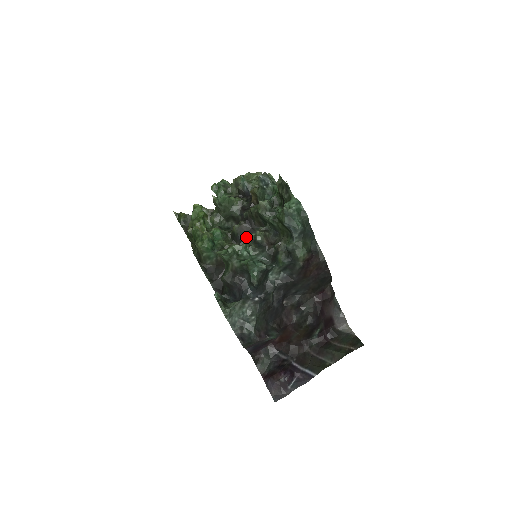
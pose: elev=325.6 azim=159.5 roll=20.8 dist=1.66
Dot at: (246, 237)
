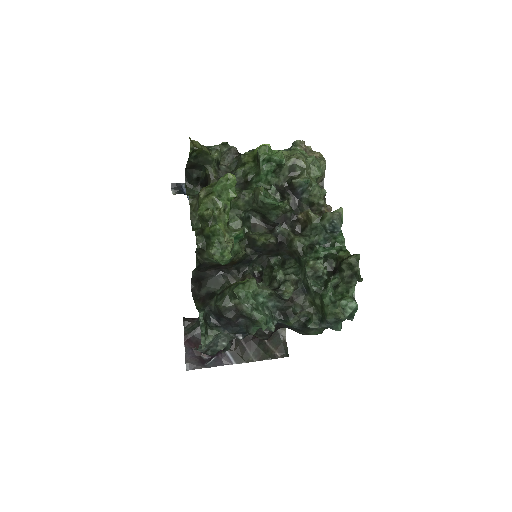
Dot at: (265, 251)
